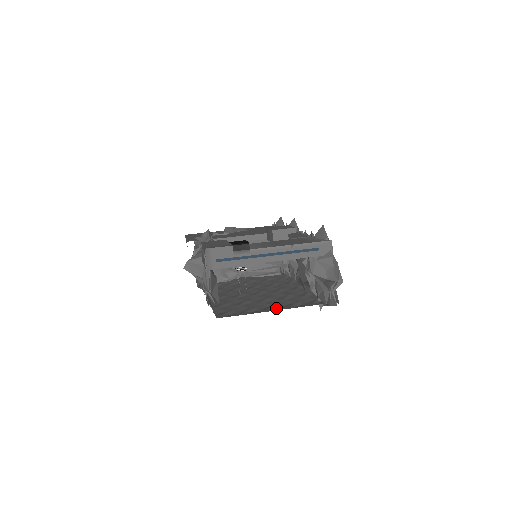
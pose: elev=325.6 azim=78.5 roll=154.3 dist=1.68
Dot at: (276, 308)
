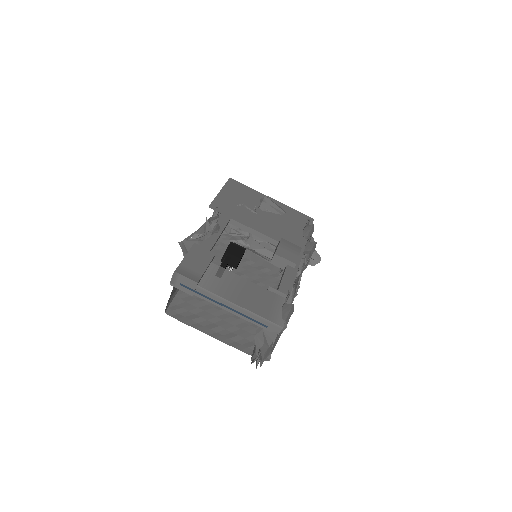
Dot at: (217, 332)
